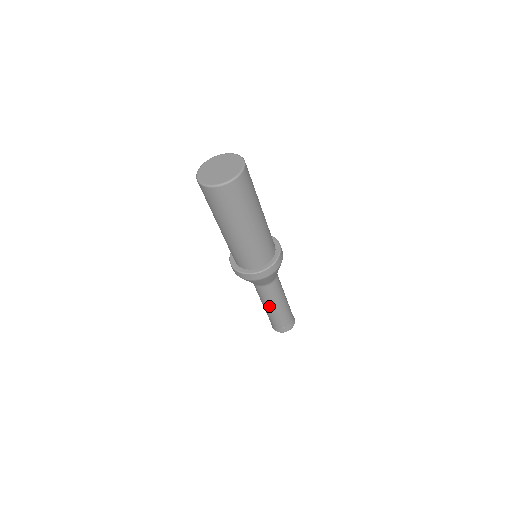
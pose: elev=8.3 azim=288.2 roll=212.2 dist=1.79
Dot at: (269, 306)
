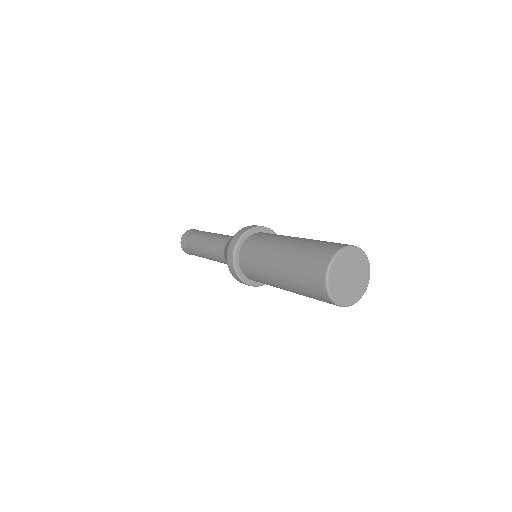
Dot at: (213, 260)
